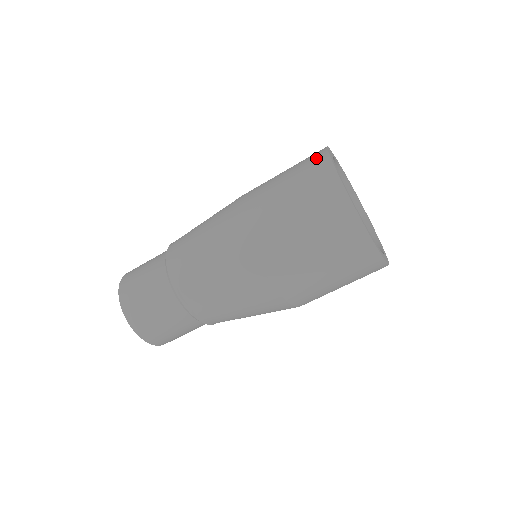
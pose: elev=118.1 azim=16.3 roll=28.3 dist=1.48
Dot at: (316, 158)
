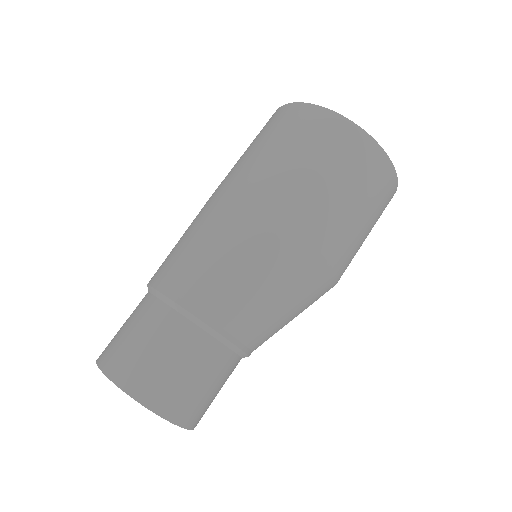
Dot at: occluded
